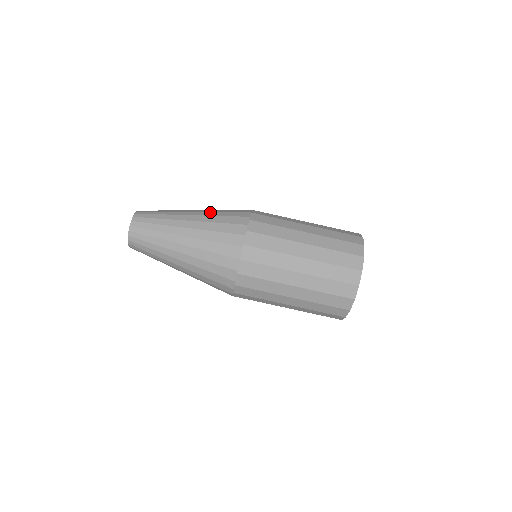
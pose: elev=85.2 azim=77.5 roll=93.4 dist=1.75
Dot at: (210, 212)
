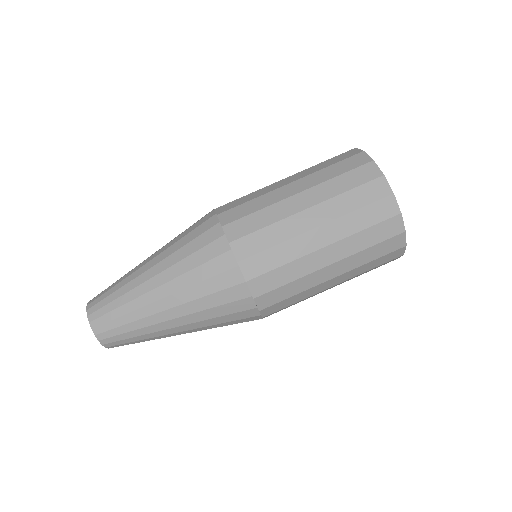
Dot at: (170, 248)
